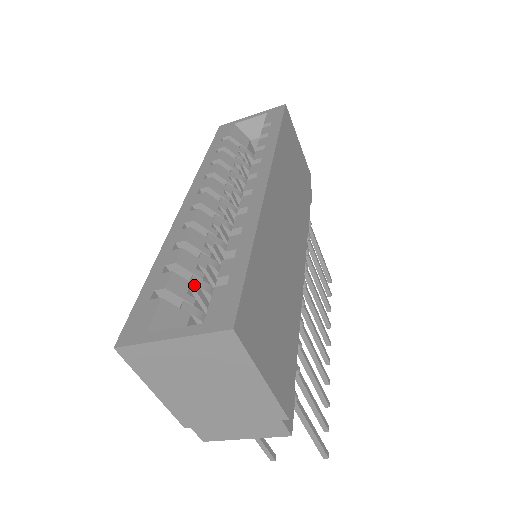
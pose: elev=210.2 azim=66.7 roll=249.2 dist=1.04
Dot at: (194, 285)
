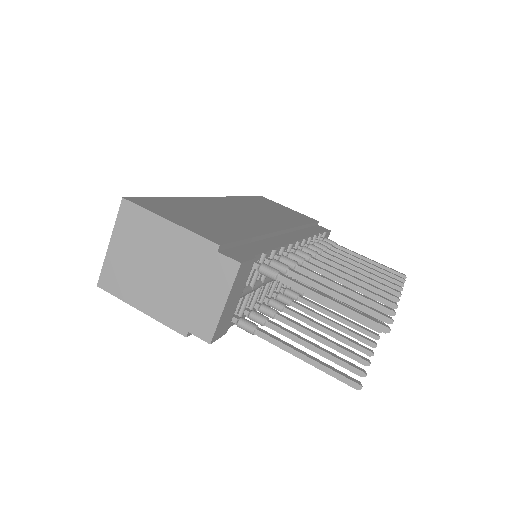
Dot at: occluded
